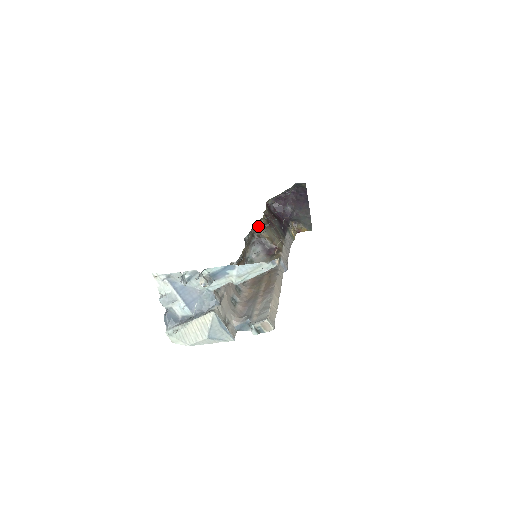
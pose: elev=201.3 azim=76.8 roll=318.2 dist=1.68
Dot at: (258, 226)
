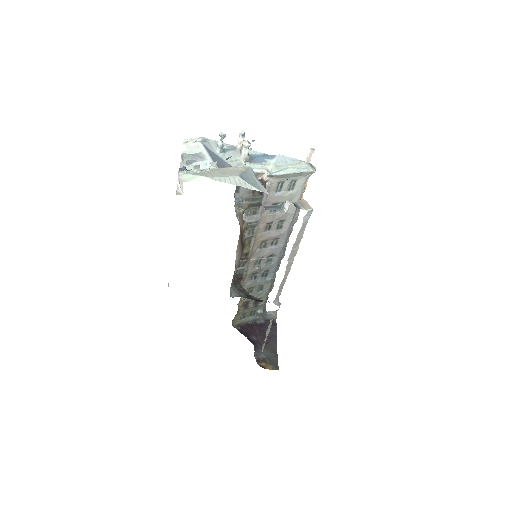
Dot at: (241, 286)
